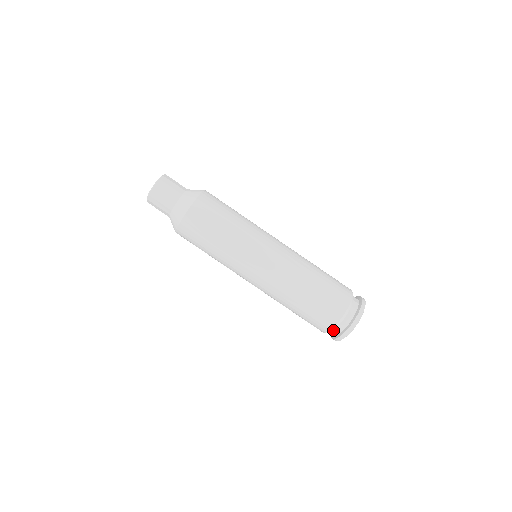
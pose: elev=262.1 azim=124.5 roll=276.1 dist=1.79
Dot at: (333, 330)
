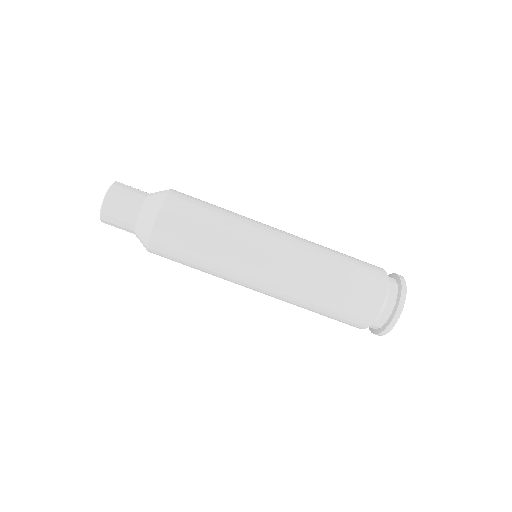
Dot at: occluded
